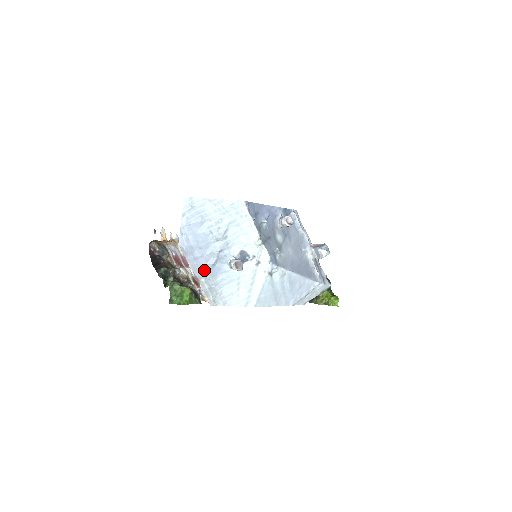
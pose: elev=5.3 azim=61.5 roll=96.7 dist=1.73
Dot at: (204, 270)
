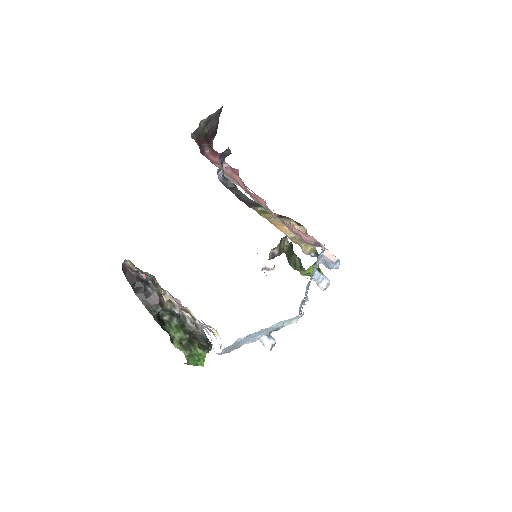
Dot at: occluded
